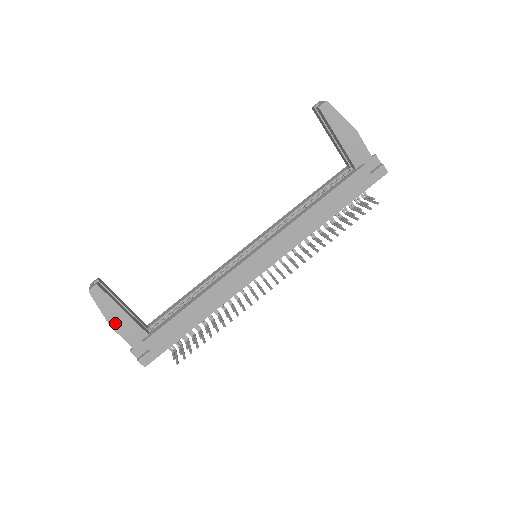
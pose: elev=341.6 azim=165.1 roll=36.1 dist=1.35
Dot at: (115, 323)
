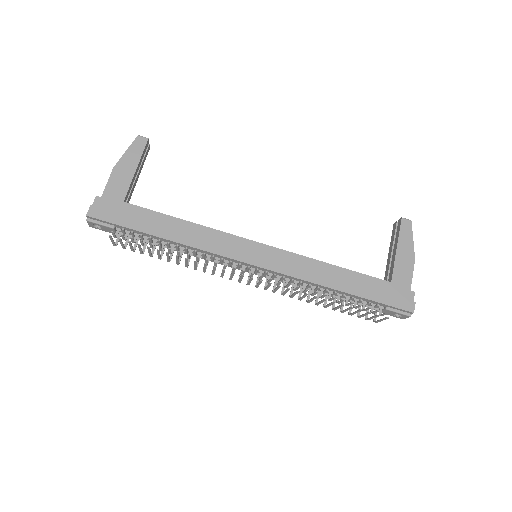
Dot at: (119, 169)
